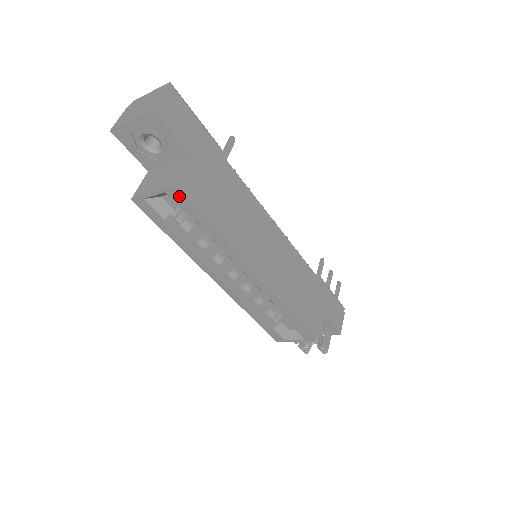
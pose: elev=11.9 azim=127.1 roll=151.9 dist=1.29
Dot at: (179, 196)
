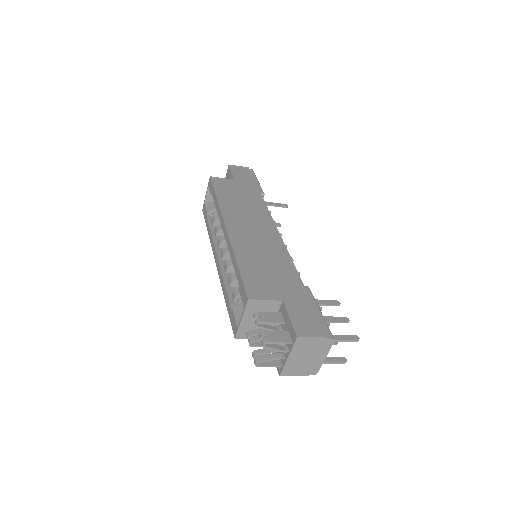
Dot at: (210, 183)
